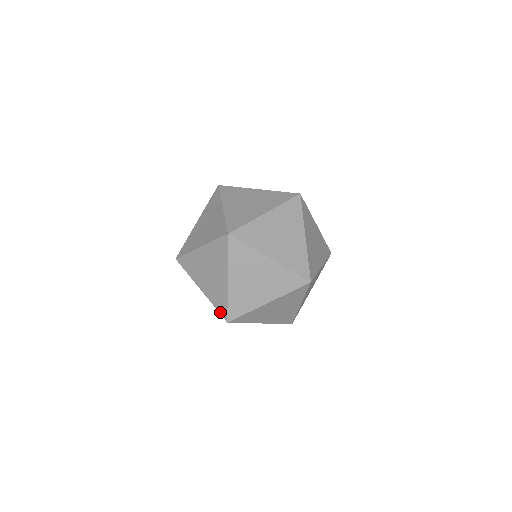
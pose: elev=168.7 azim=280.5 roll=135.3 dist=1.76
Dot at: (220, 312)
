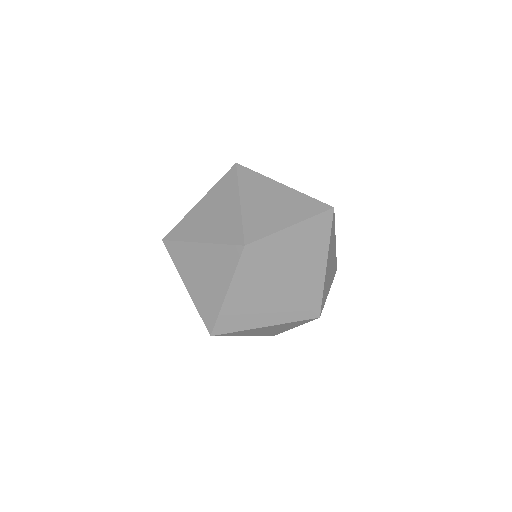
Dot at: (232, 243)
